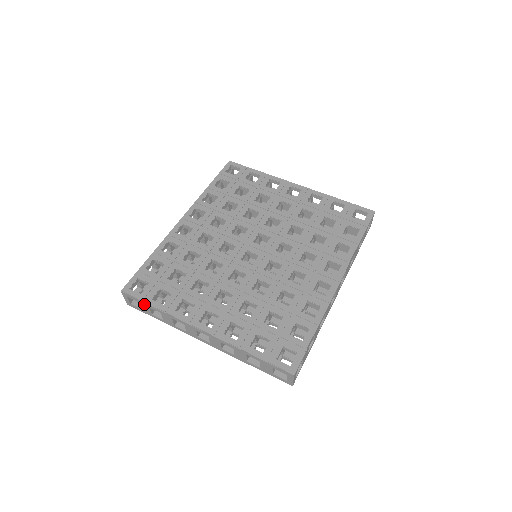
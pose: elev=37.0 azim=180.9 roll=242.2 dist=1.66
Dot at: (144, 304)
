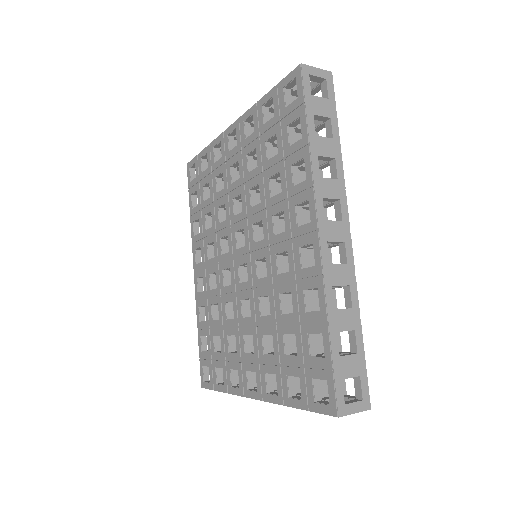
Dot at: occluded
